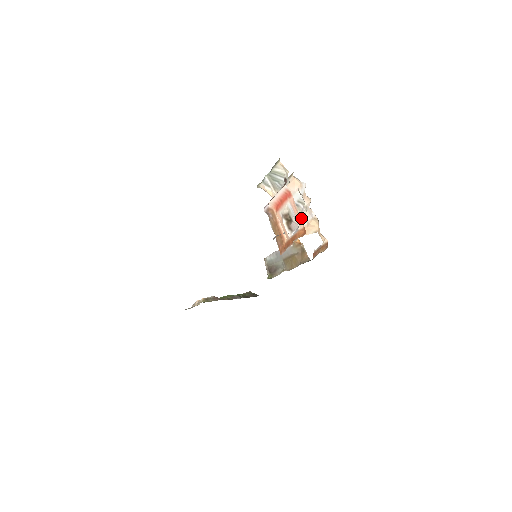
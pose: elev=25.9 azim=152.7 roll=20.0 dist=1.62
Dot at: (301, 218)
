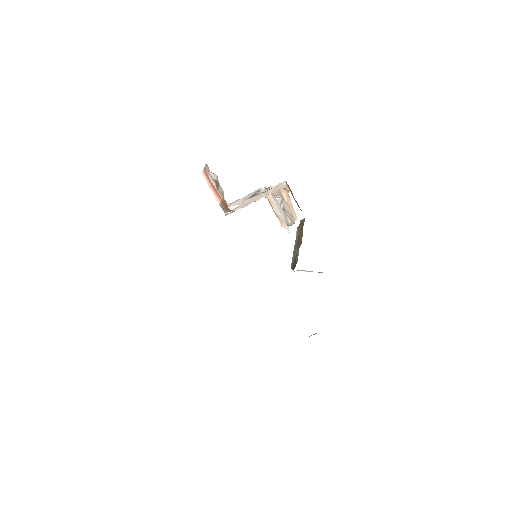
Dot at: (285, 208)
